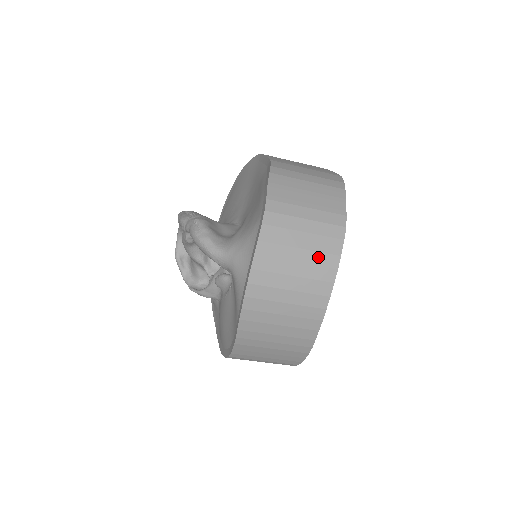
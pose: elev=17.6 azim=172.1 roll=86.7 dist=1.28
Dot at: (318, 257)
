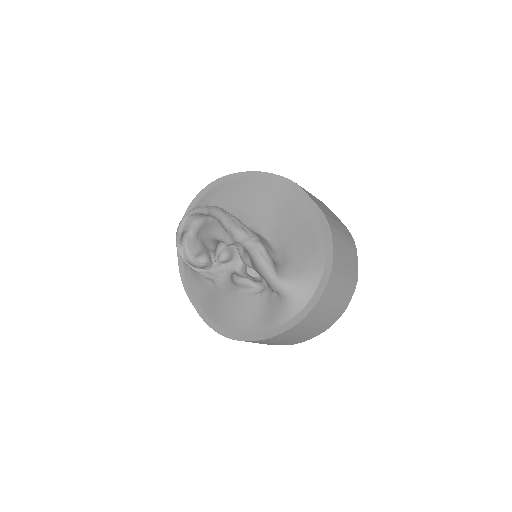
Dot at: (342, 303)
